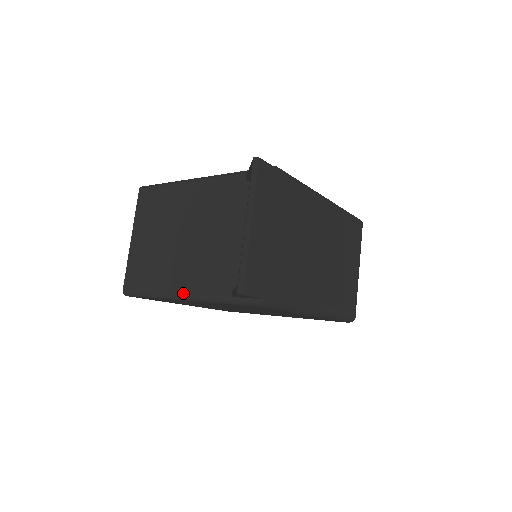
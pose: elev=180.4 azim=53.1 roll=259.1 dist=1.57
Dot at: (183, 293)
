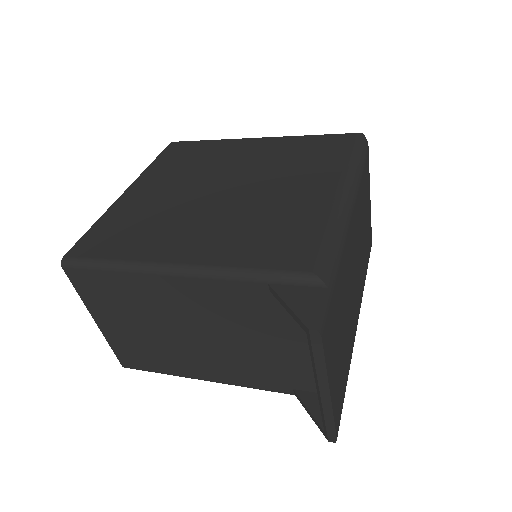
Dot at: (220, 382)
